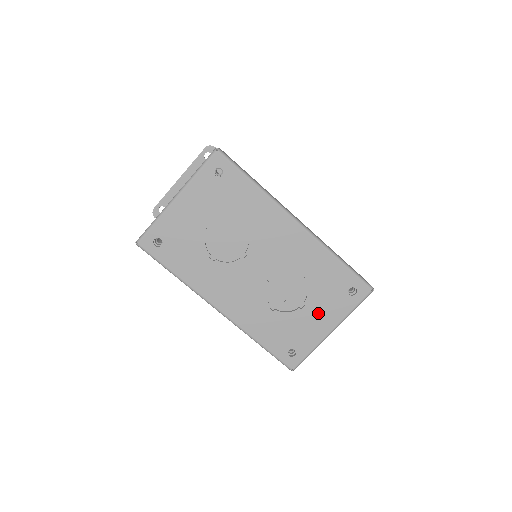
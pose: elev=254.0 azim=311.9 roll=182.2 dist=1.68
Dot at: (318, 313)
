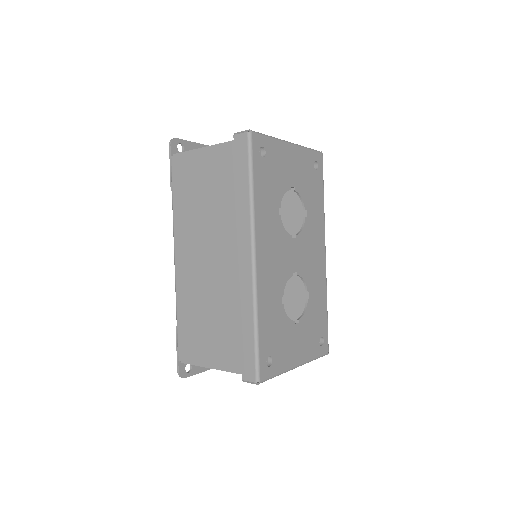
Dot at: (300, 339)
